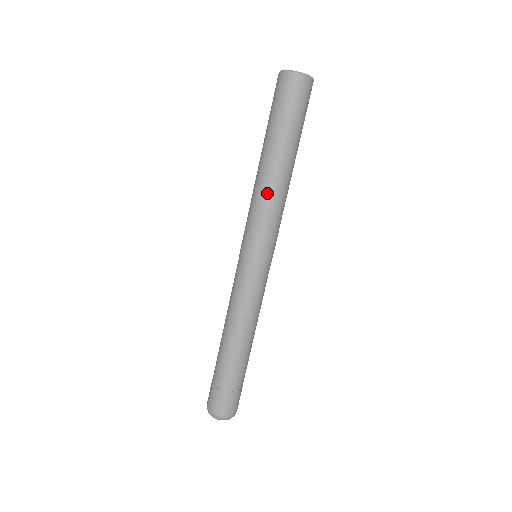
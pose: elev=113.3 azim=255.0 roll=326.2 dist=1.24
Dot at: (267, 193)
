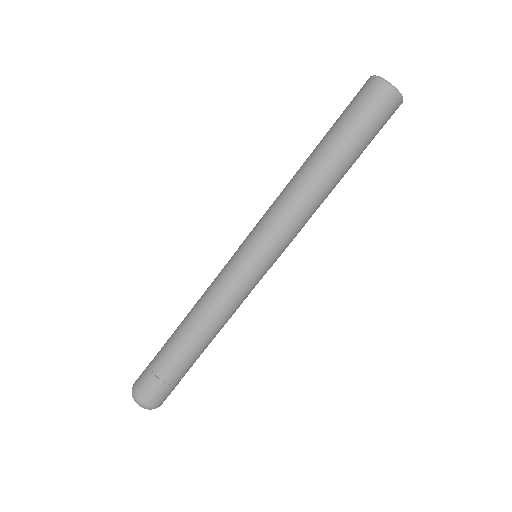
Dot at: (288, 188)
